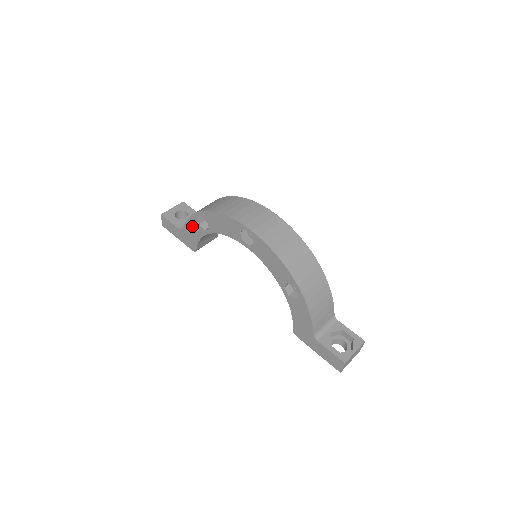
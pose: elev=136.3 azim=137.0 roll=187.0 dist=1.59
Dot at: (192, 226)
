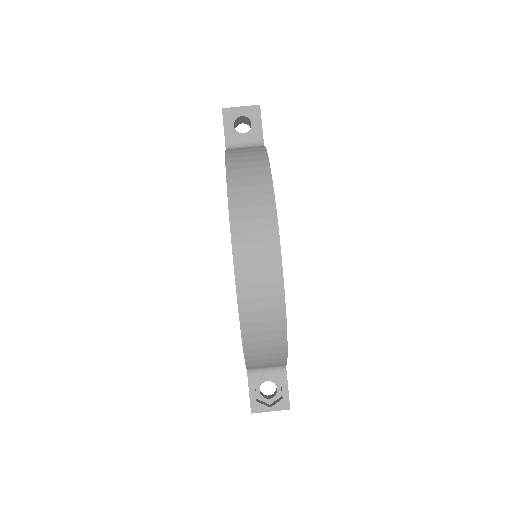
Dot at: occluded
